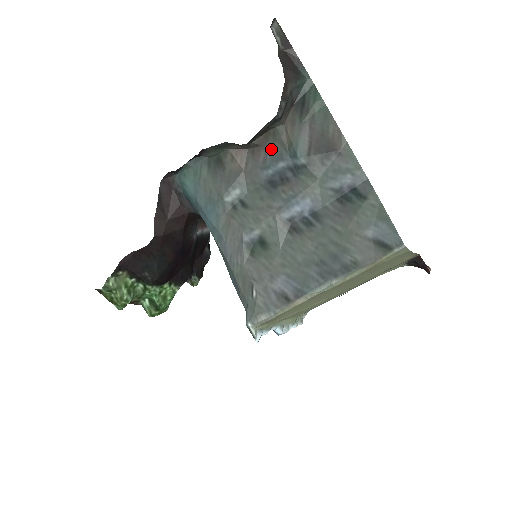
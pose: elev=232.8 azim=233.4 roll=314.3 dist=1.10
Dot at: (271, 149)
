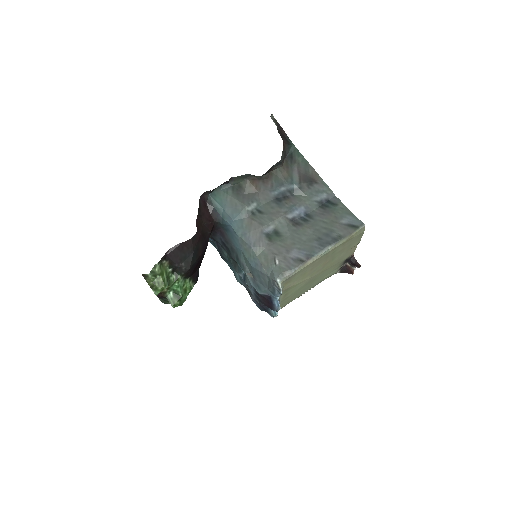
Dot at: (275, 180)
